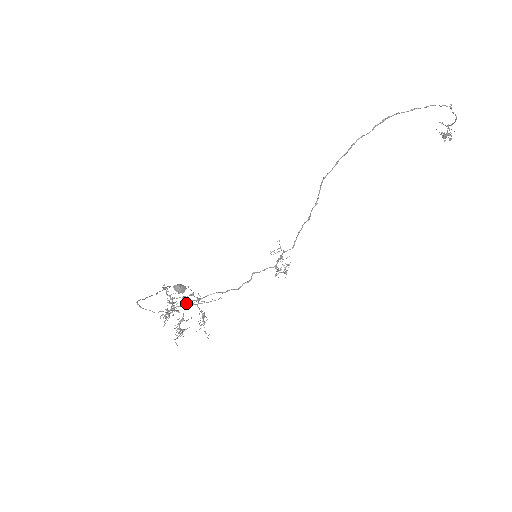
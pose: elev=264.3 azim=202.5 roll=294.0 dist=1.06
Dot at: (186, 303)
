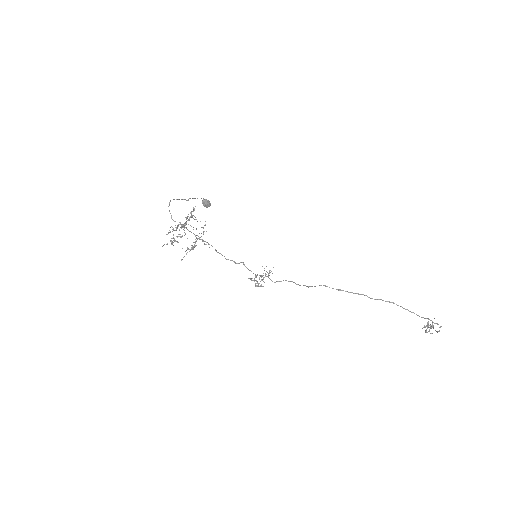
Dot at: (193, 233)
